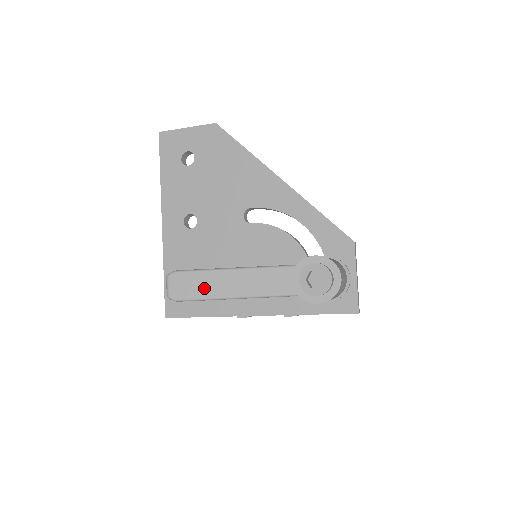
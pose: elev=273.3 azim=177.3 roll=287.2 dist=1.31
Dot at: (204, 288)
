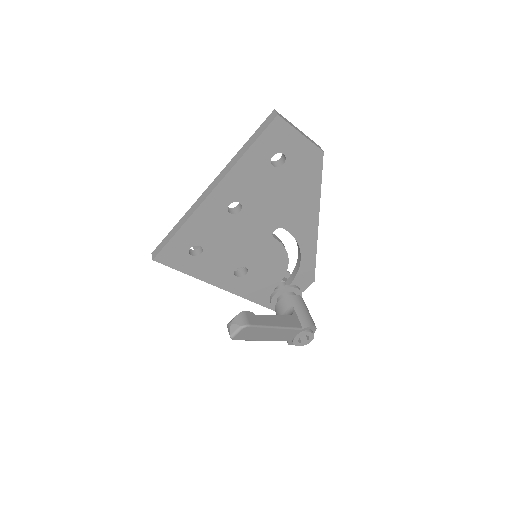
Dot at: (254, 336)
